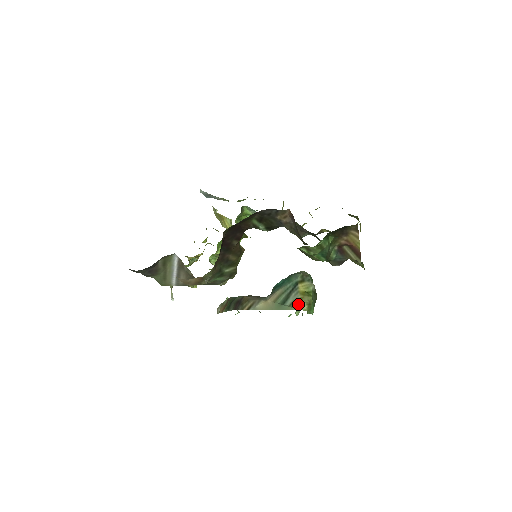
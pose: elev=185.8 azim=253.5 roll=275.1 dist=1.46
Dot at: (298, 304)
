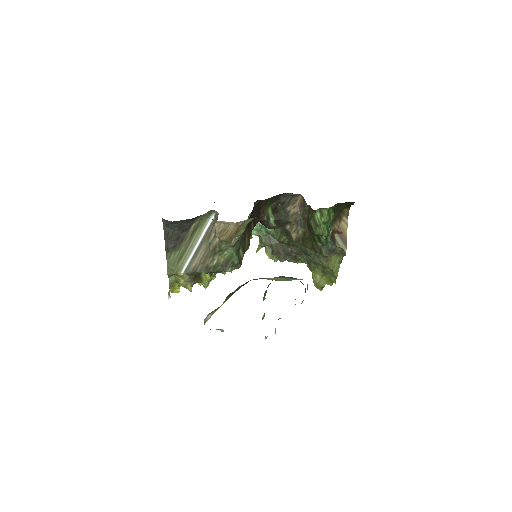
Dot at: occluded
